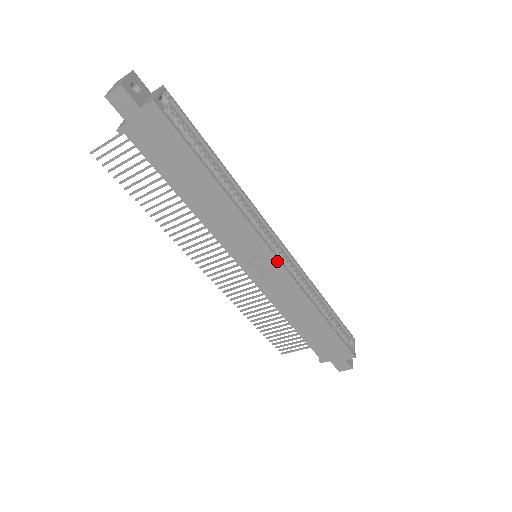
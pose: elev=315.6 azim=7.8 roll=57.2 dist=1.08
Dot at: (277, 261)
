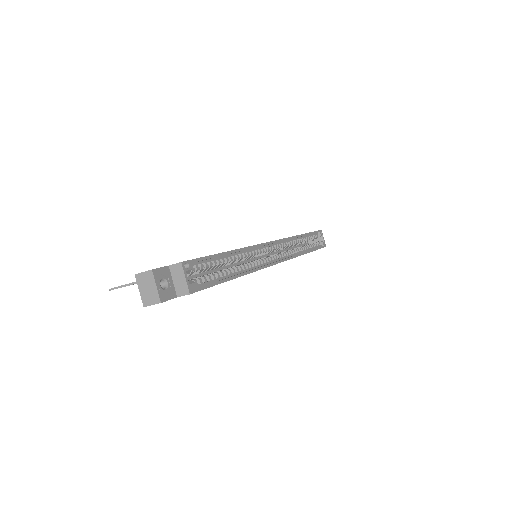
Dot at: occluded
